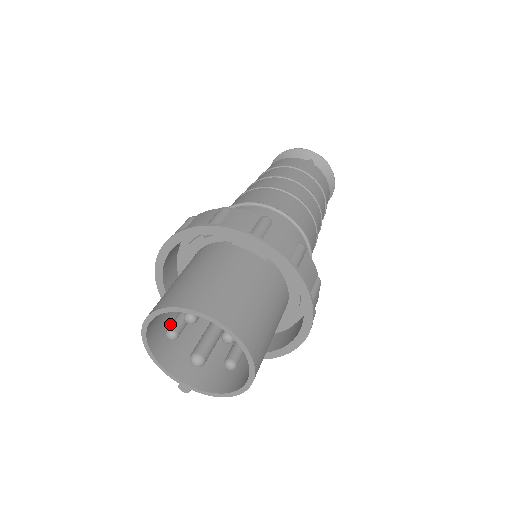
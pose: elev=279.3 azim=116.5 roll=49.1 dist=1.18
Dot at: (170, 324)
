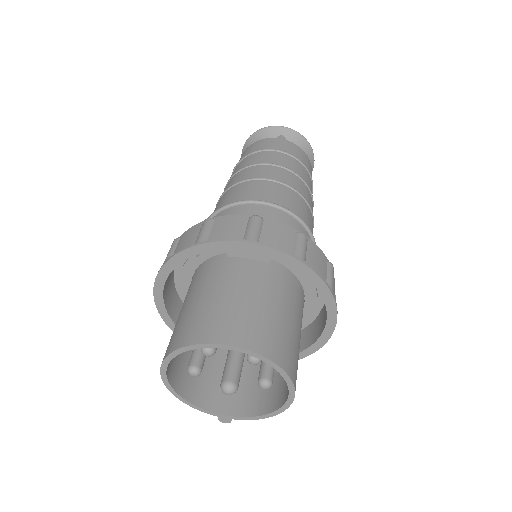
Dot at: (189, 357)
